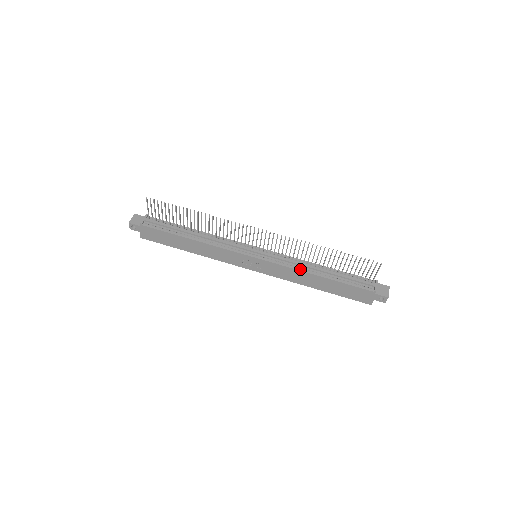
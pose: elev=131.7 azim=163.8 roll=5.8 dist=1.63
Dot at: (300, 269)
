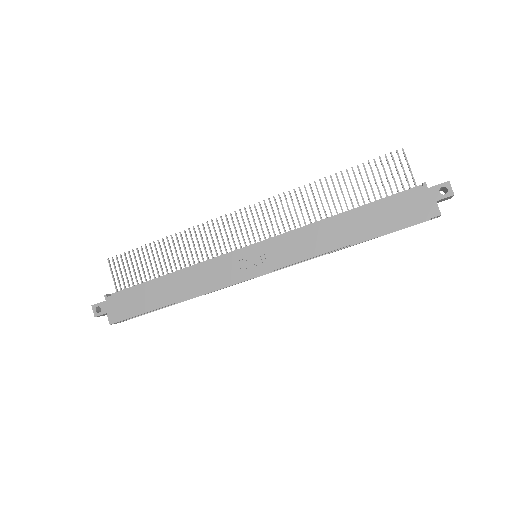
Dot at: (313, 224)
